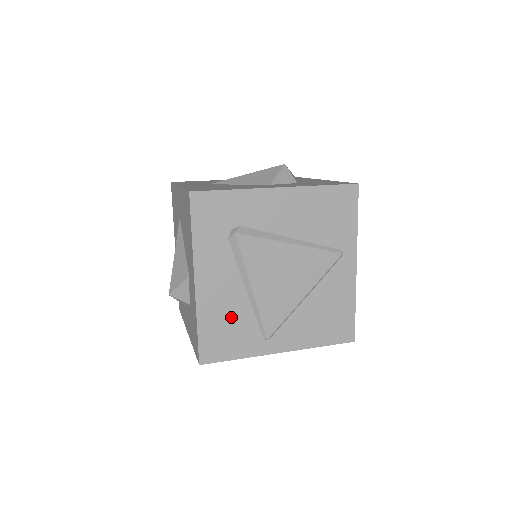
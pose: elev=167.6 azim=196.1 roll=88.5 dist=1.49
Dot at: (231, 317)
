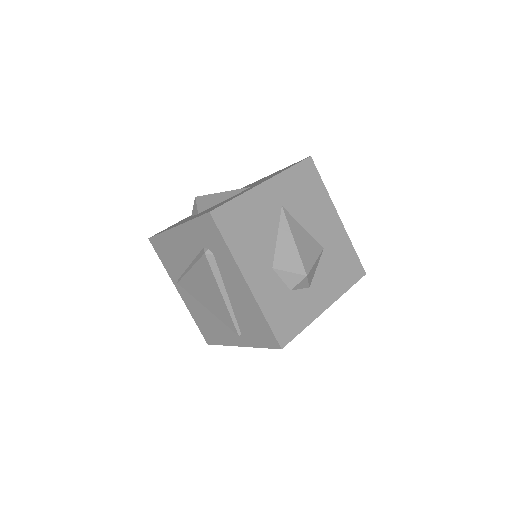
Dot at: (175, 256)
